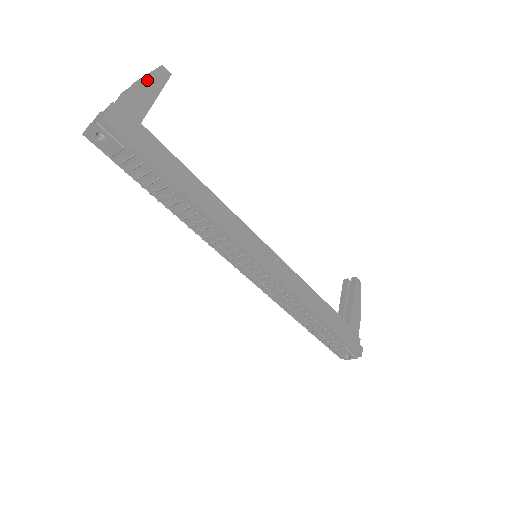
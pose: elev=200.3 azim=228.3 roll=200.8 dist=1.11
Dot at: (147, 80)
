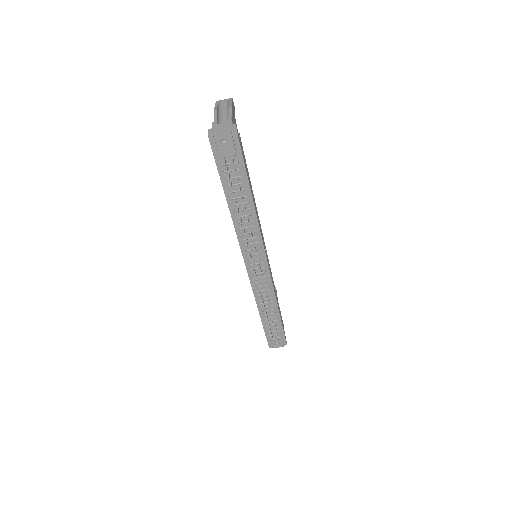
Dot at: occluded
